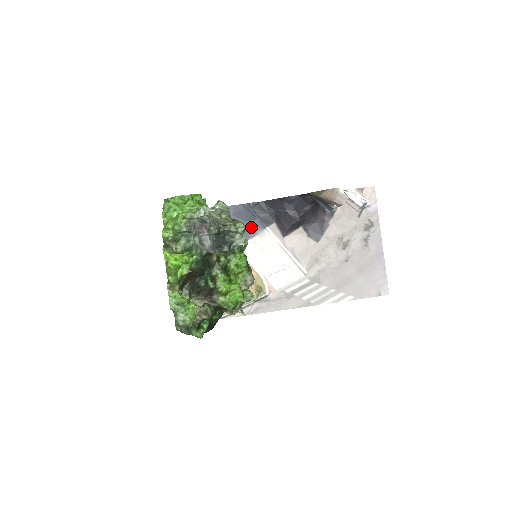
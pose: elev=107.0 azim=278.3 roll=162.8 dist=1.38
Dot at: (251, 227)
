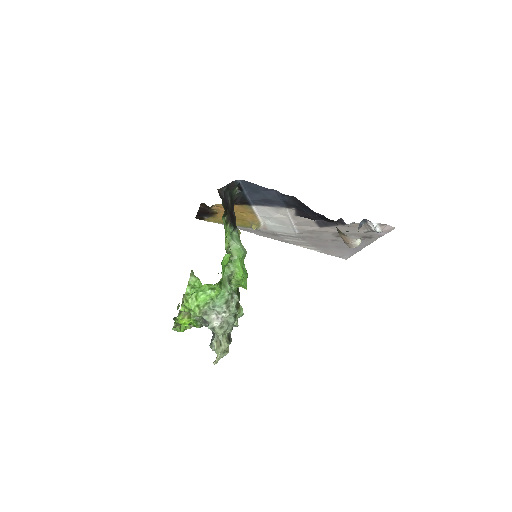
Dot at: (273, 202)
